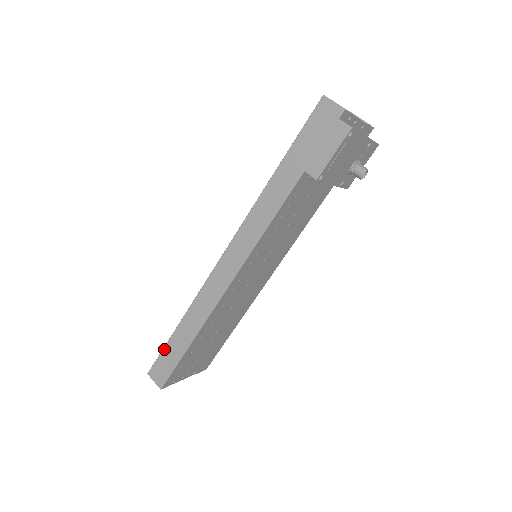
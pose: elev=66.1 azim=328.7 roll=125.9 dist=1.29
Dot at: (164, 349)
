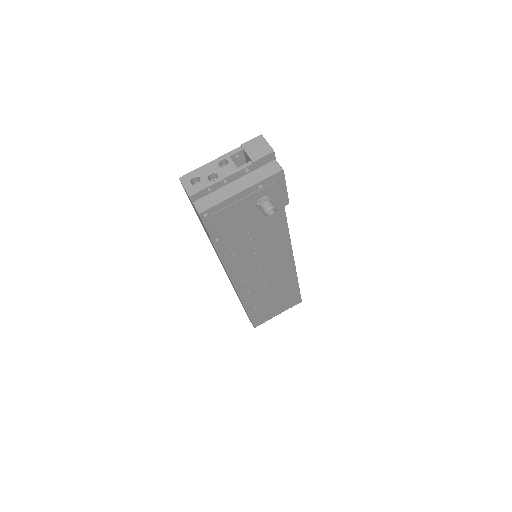
Dot at: occluded
